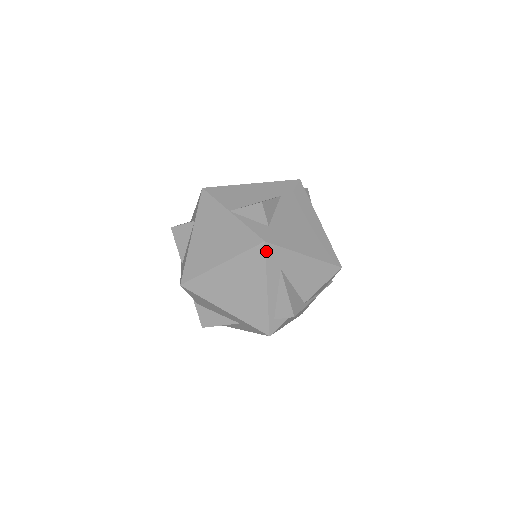
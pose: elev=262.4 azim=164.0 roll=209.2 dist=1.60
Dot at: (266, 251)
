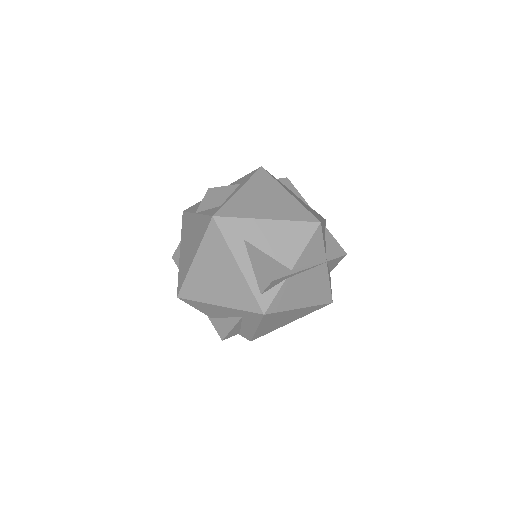
Dot at: (218, 225)
